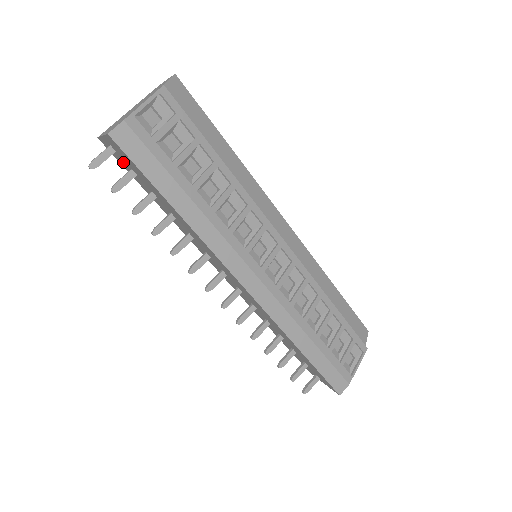
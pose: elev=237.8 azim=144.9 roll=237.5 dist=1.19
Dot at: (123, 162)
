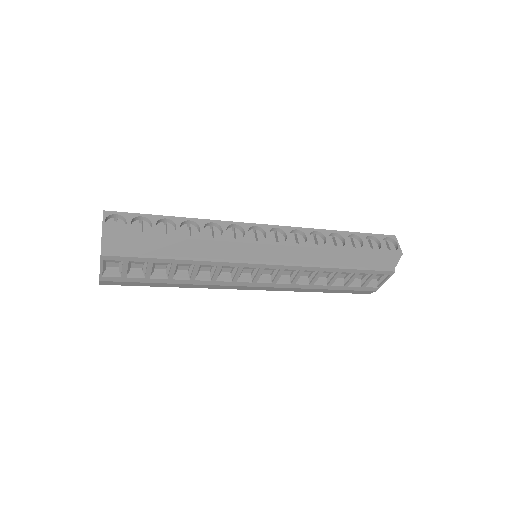
Dot at: occluded
